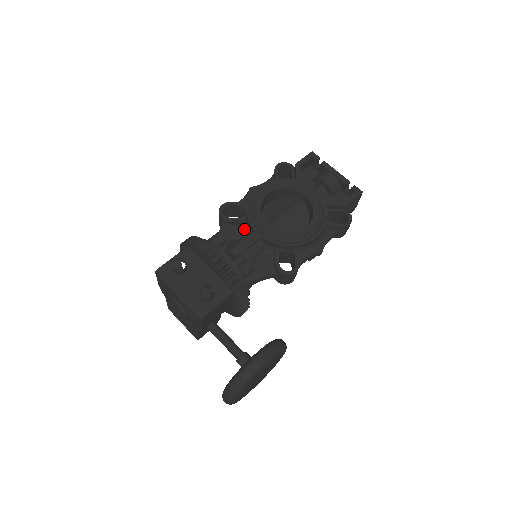
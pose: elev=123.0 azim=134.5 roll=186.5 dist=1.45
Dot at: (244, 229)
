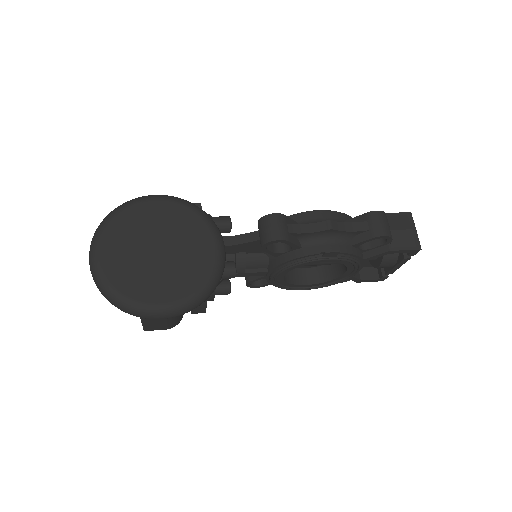
Dot at: occluded
